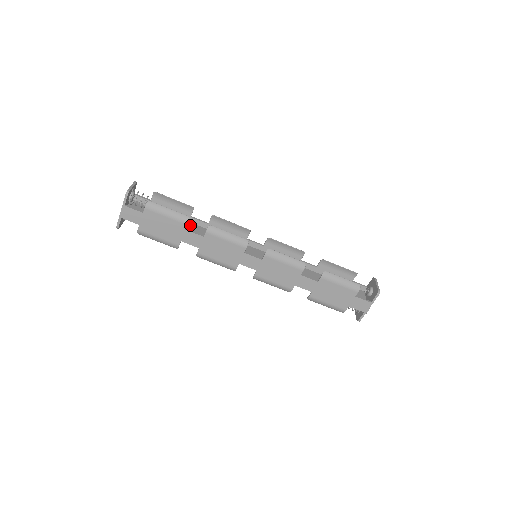
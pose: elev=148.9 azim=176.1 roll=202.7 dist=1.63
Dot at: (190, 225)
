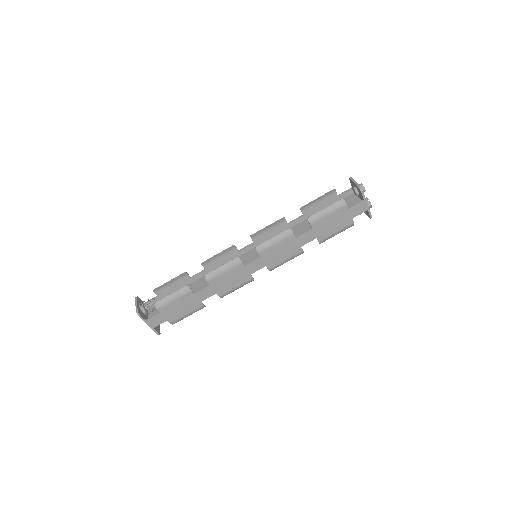
Dot at: (196, 284)
